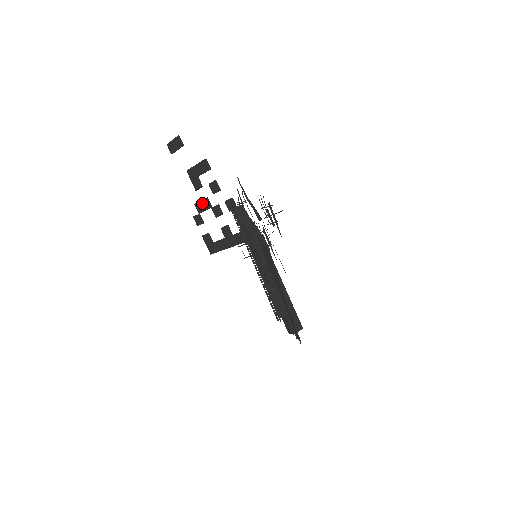
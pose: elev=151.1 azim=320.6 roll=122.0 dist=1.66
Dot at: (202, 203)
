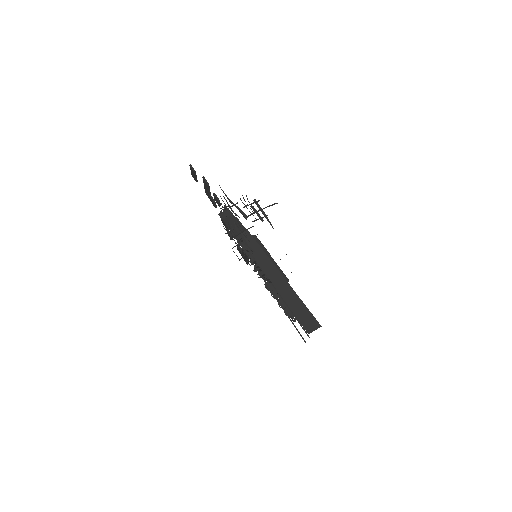
Dot at: occluded
